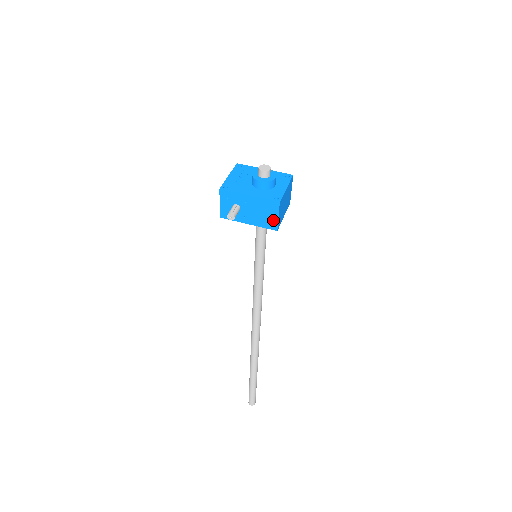
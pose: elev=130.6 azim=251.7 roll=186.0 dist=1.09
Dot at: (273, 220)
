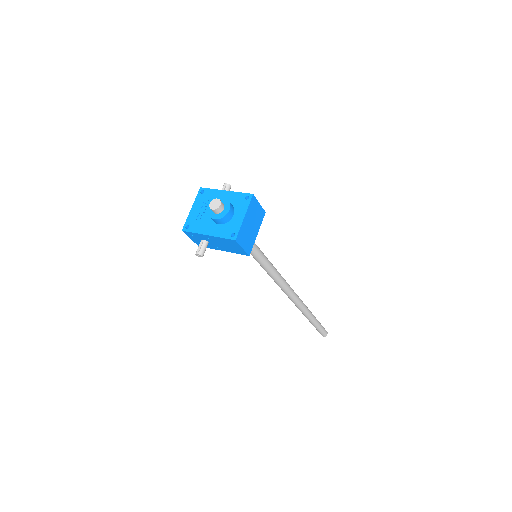
Dot at: (240, 250)
